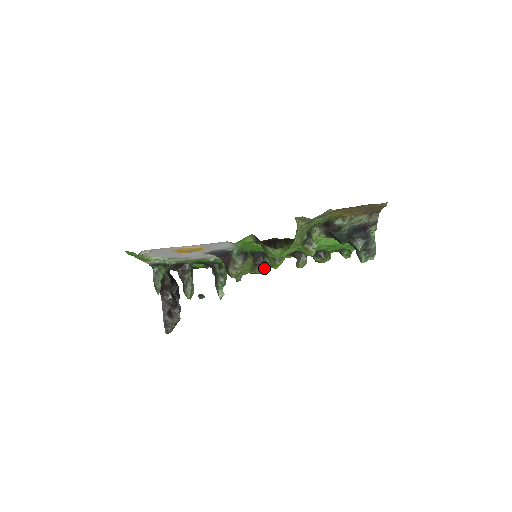
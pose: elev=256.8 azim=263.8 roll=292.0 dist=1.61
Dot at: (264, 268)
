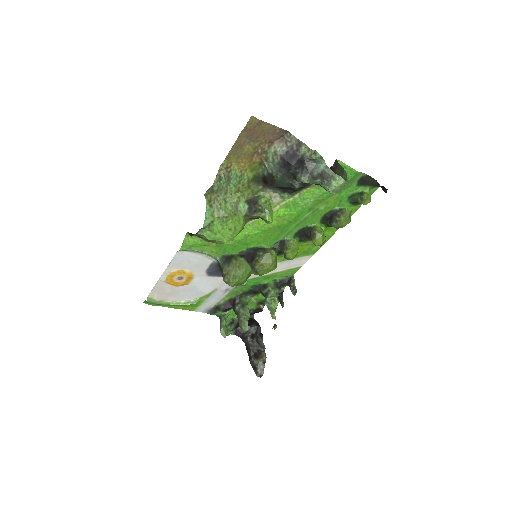
Dot at: (259, 262)
